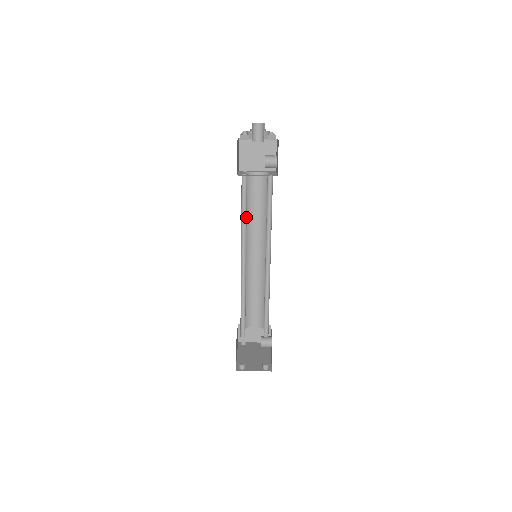
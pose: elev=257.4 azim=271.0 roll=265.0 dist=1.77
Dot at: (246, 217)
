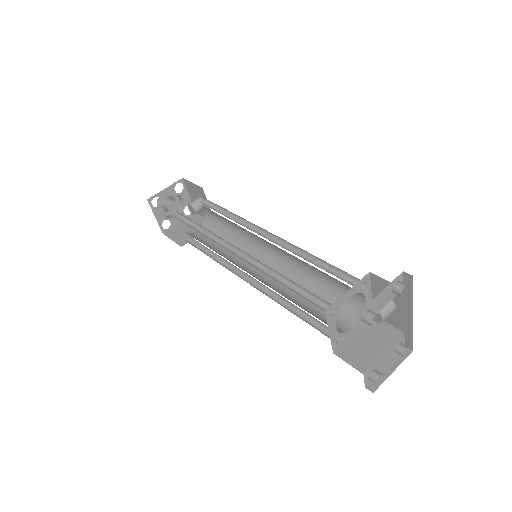
Dot at: (206, 231)
